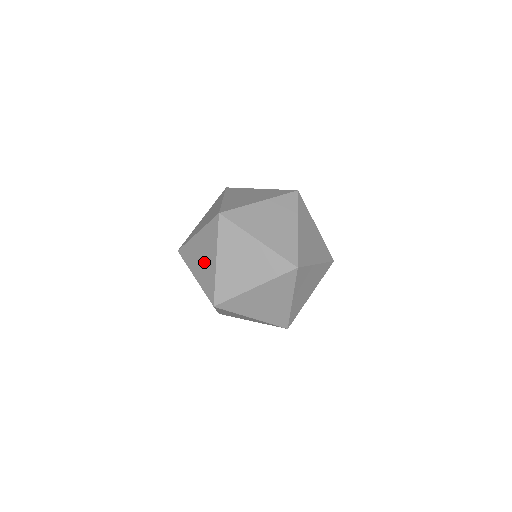
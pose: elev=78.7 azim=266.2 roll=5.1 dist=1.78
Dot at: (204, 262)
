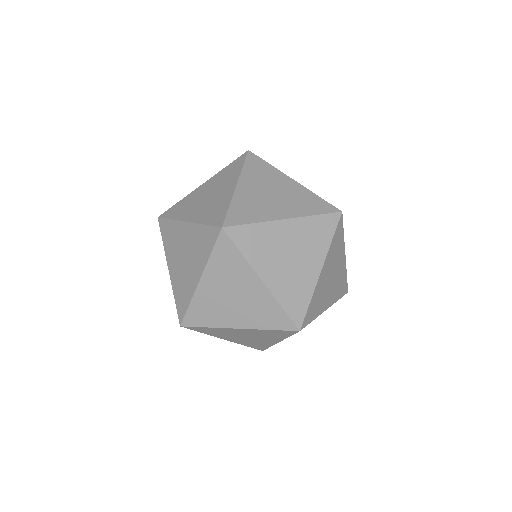
Dot at: (211, 198)
